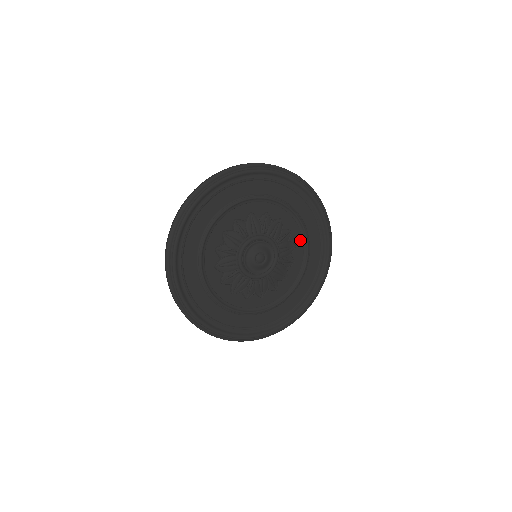
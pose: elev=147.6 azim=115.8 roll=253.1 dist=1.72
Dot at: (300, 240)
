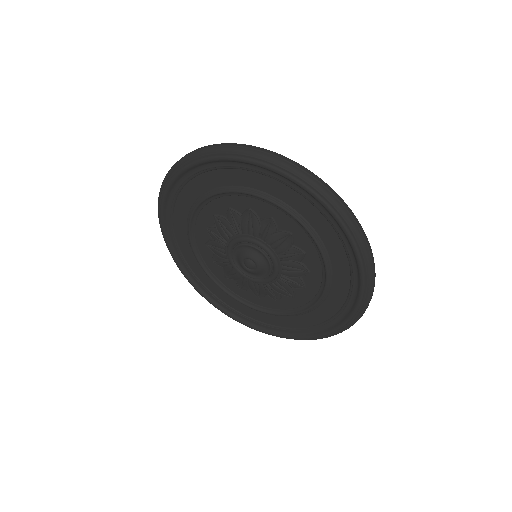
Dot at: (318, 268)
